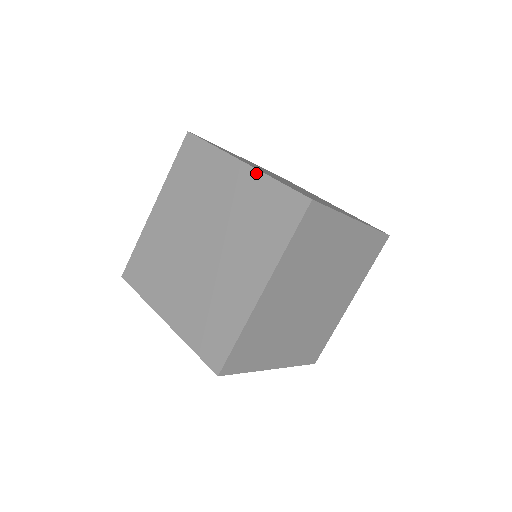
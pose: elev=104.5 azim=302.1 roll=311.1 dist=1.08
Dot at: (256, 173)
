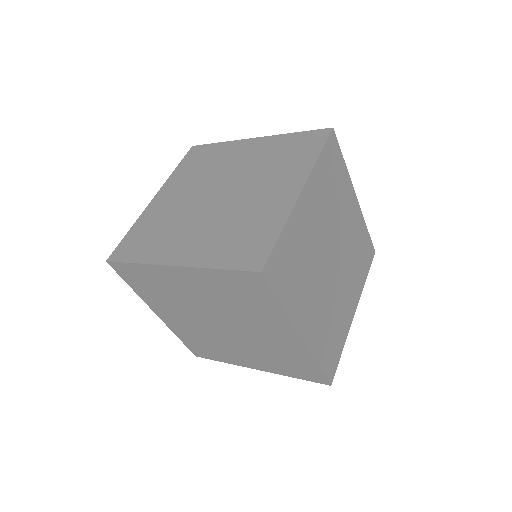
Dot at: (195, 270)
